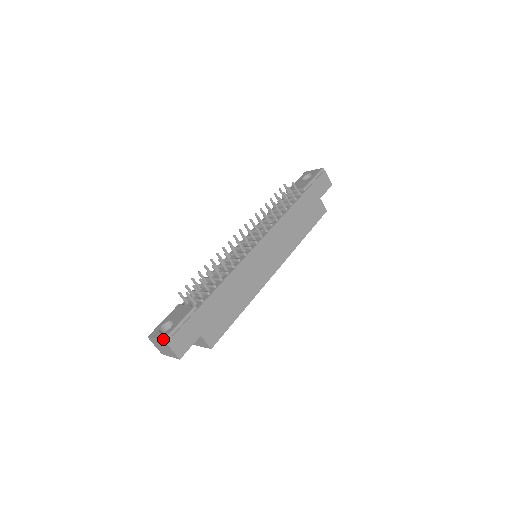
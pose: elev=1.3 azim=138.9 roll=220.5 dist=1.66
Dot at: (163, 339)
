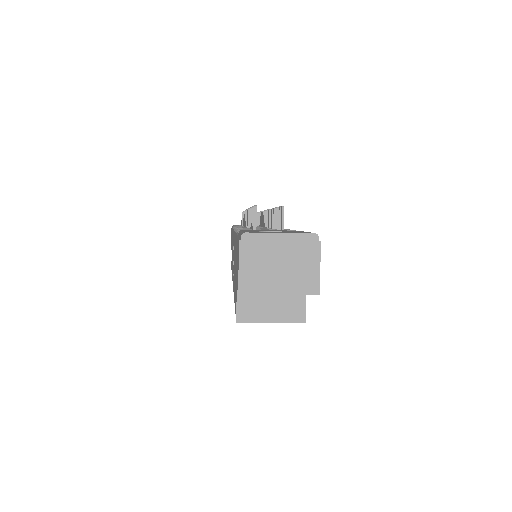
Dot at: occluded
